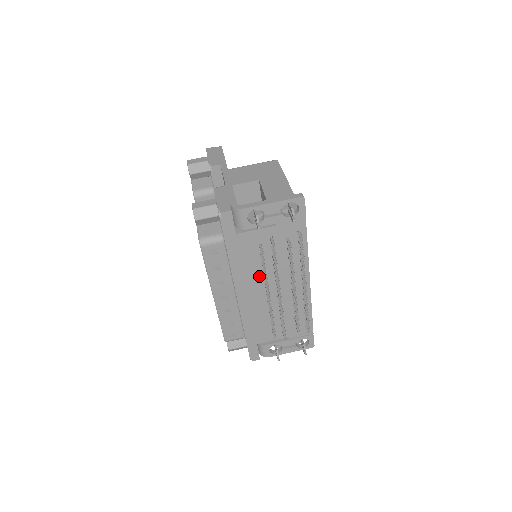
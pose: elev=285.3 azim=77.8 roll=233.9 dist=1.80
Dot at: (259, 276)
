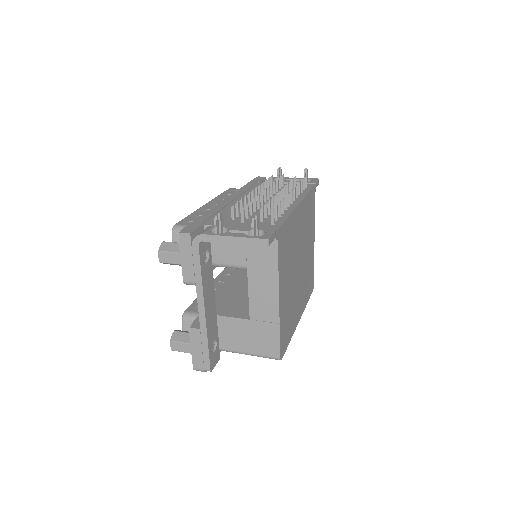
Dot at: occluded
